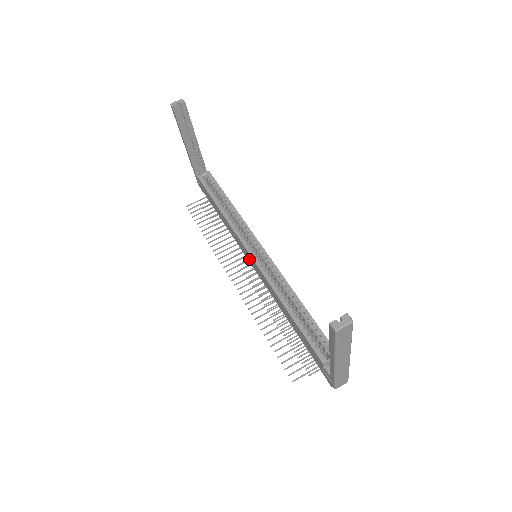
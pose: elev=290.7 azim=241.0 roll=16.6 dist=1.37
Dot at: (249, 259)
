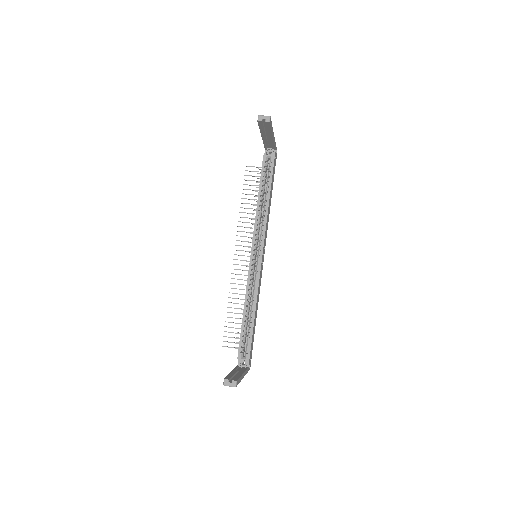
Dot at: occluded
